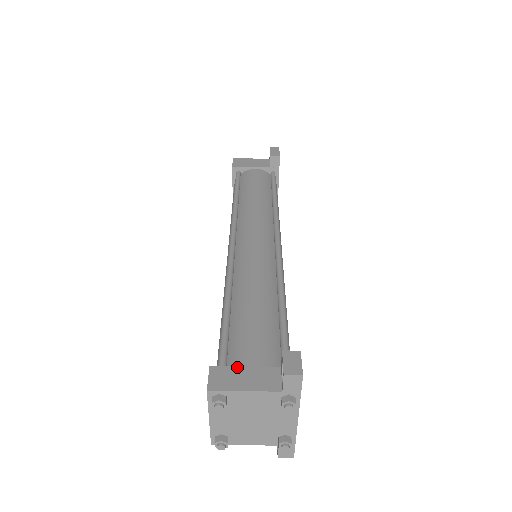
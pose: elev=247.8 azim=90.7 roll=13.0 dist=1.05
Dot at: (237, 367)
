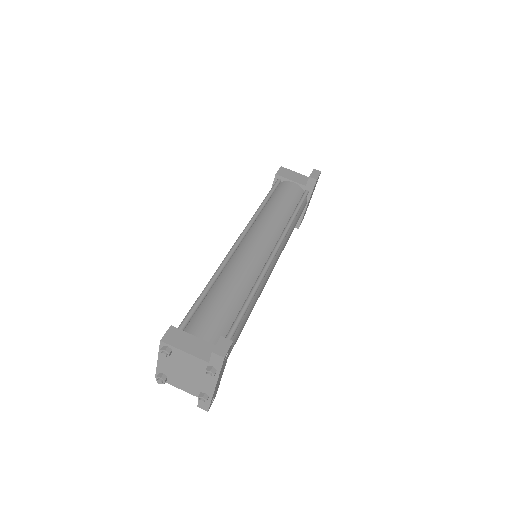
Dot at: (189, 334)
